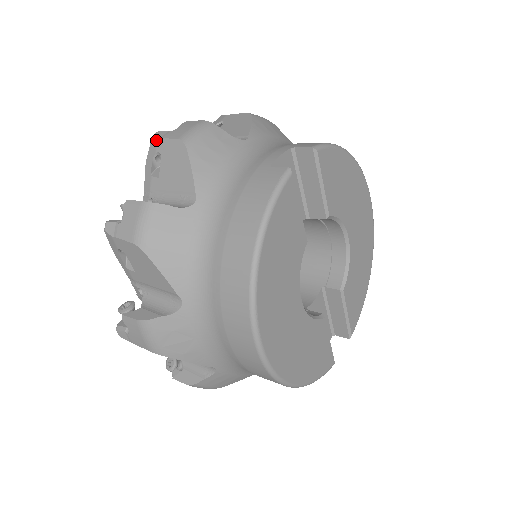
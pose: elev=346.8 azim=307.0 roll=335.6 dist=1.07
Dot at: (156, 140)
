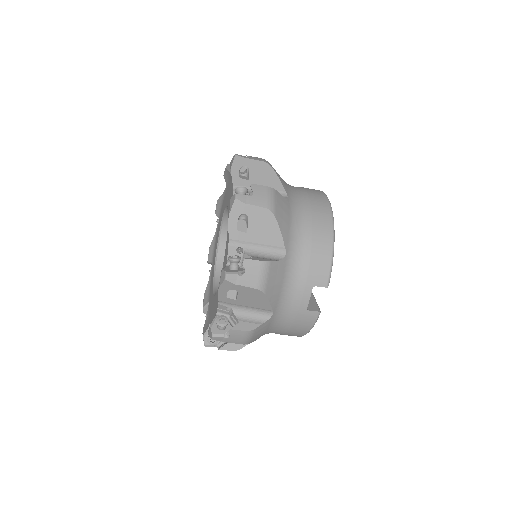
Dot at: occluded
